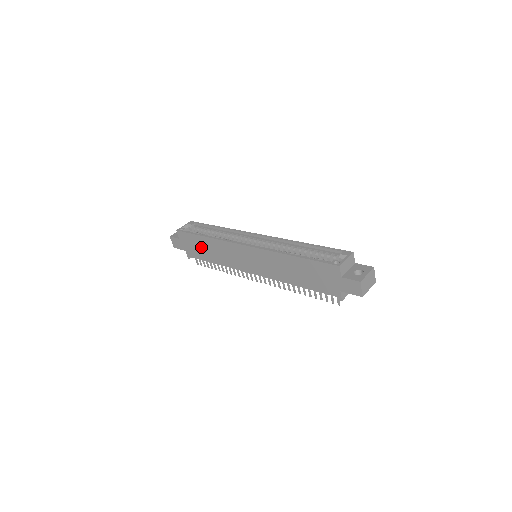
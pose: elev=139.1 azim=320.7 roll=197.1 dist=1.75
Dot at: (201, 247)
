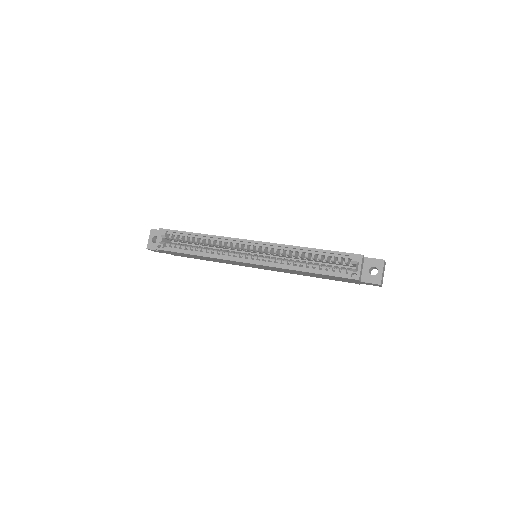
Dot at: (191, 256)
